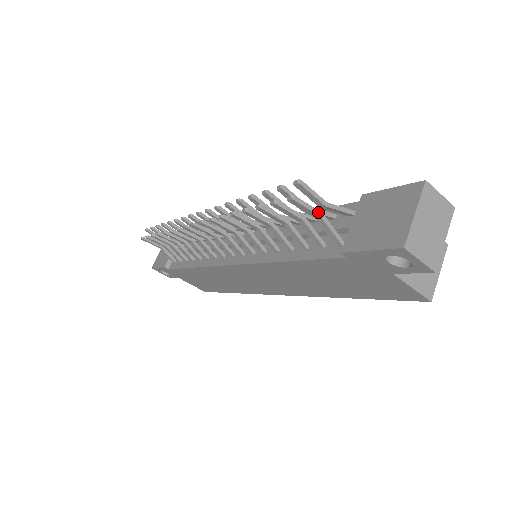
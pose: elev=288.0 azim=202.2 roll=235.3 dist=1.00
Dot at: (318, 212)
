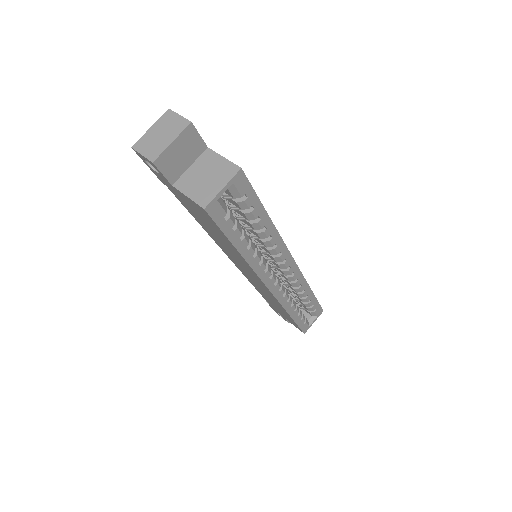
Dot at: occluded
